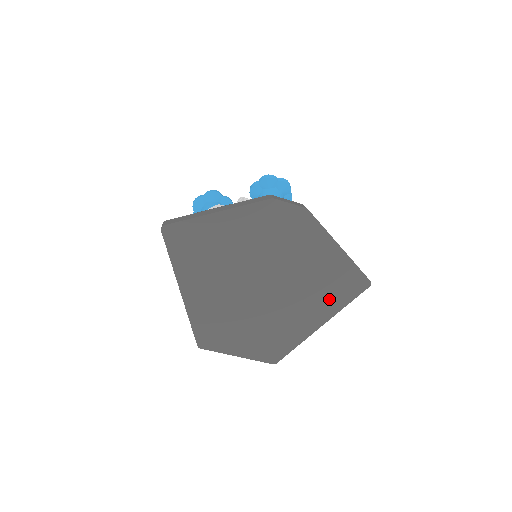
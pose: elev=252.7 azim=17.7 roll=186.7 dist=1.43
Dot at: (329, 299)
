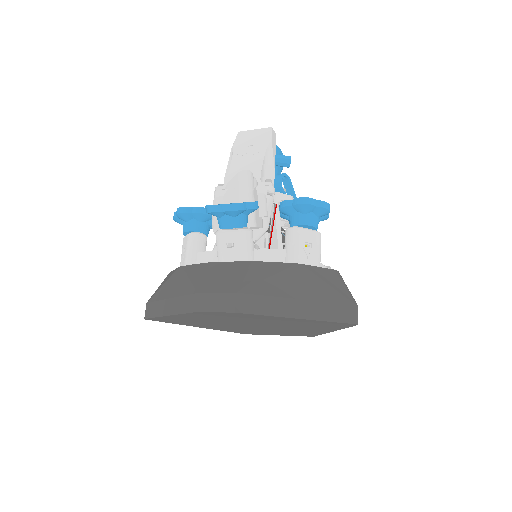
Dot at: (322, 327)
